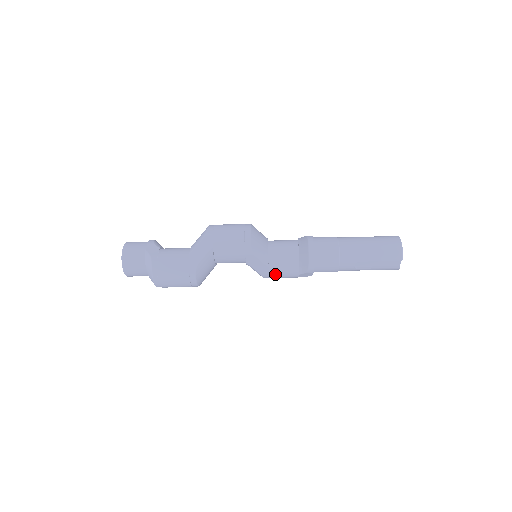
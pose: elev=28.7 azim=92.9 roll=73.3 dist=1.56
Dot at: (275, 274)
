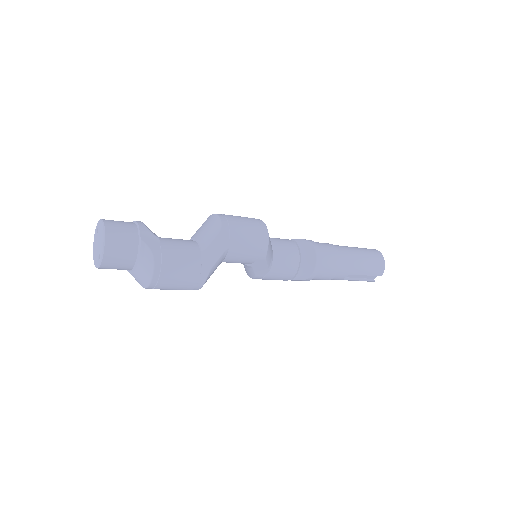
Dot at: (270, 277)
